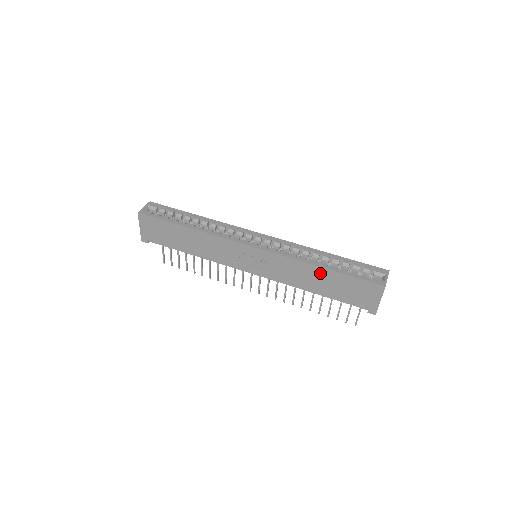
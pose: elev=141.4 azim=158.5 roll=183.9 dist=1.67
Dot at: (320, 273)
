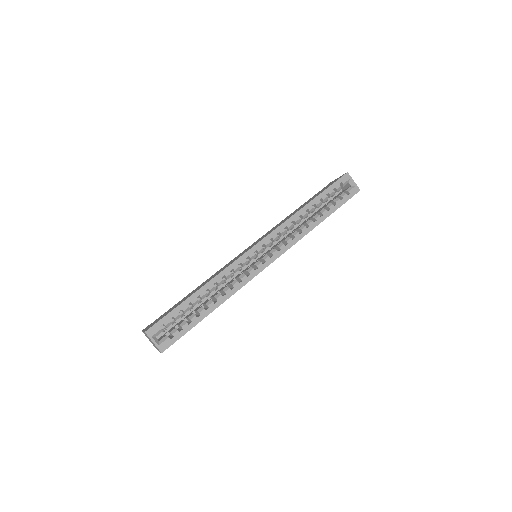
Dot at: occluded
